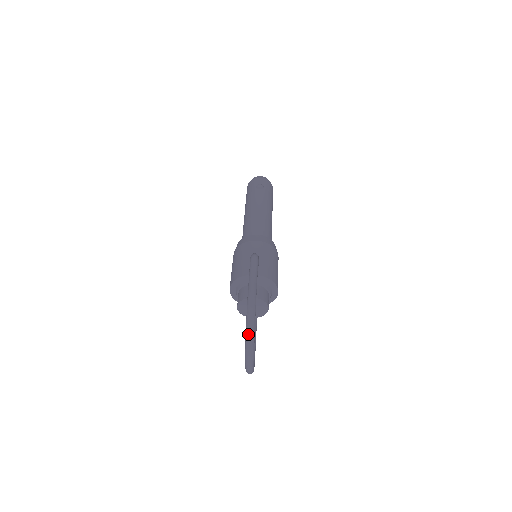
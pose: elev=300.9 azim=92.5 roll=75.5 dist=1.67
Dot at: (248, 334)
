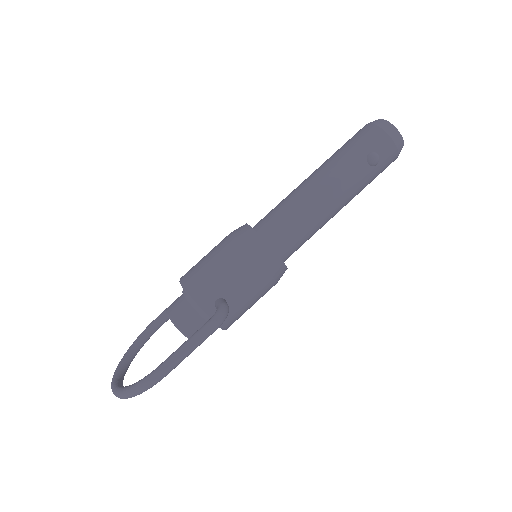
Dot at: (122, 395)
